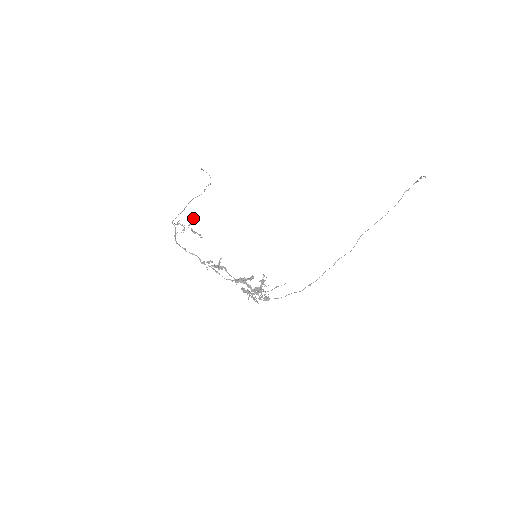
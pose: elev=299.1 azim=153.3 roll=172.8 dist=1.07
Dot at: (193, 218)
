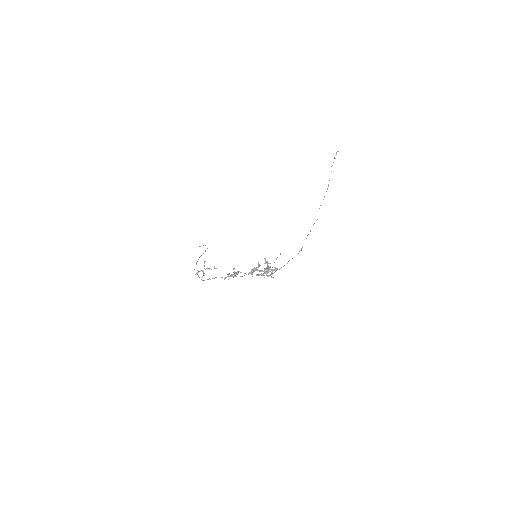
Dot at: (204, 262)
